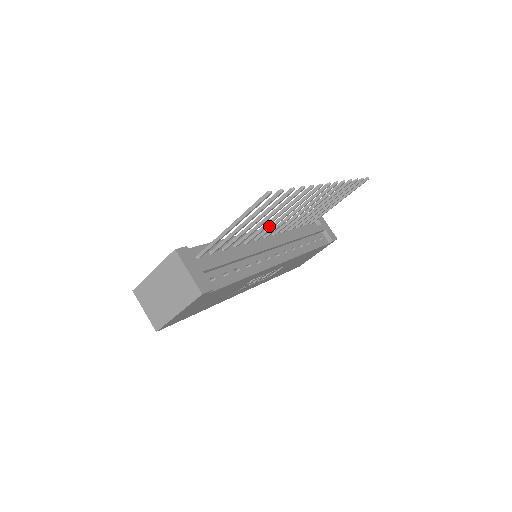
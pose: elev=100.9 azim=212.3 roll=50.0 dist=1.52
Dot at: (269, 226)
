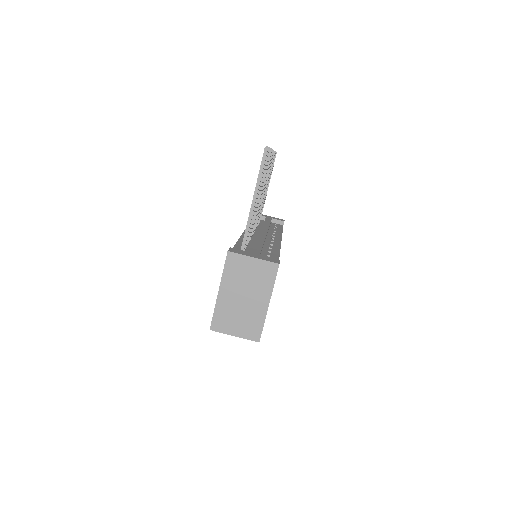
Dot at: occluded
